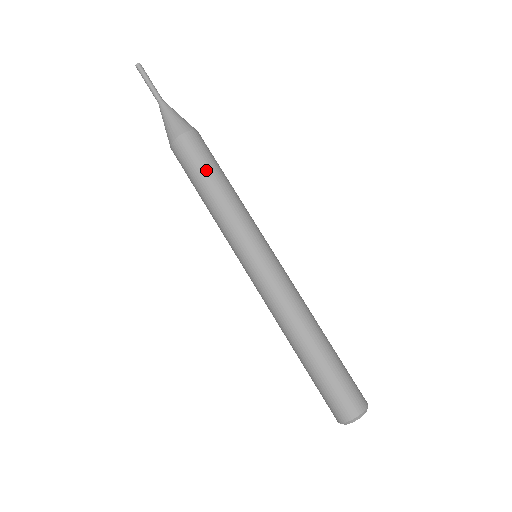
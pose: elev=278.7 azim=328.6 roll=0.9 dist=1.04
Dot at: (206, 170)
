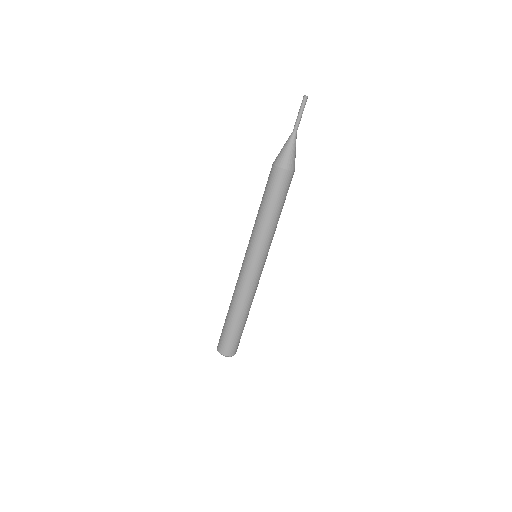
Dot at: (283, 201)
